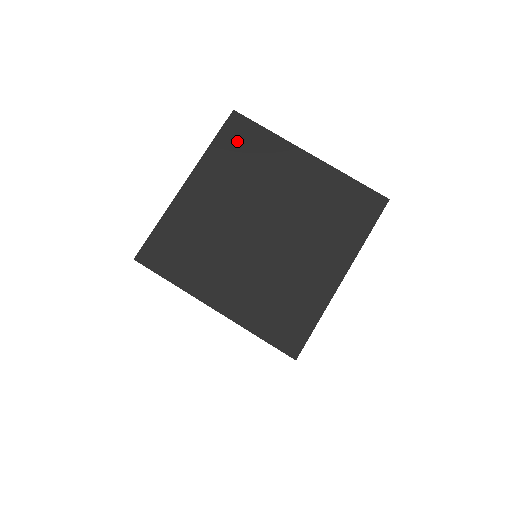
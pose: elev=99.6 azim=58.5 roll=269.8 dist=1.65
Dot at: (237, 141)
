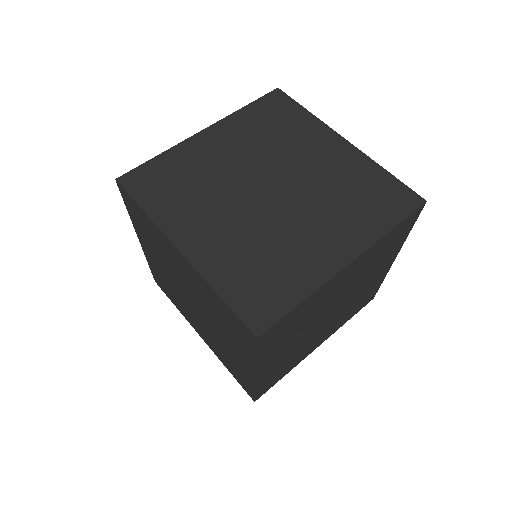
Dot at: (271, 111)
